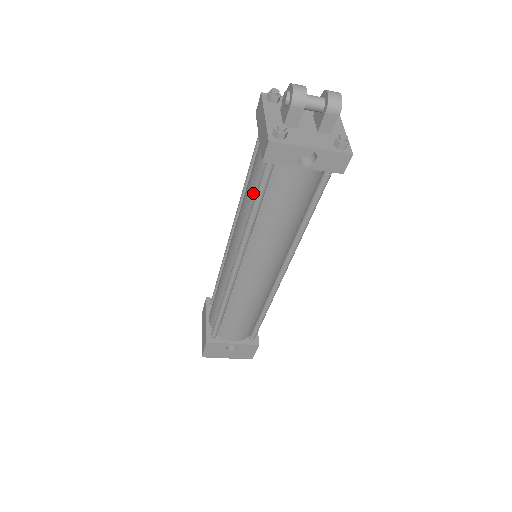
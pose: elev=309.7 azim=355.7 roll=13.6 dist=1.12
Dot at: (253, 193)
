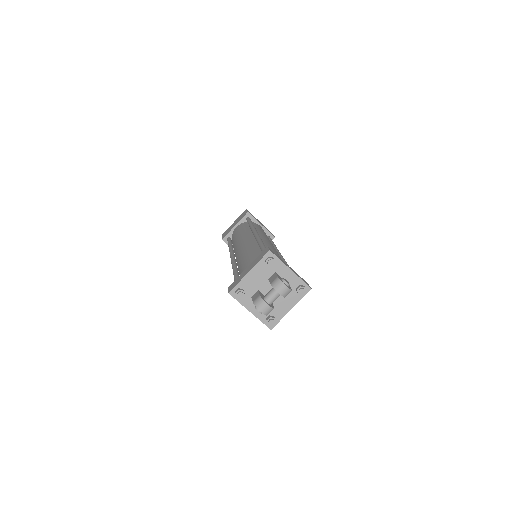
Dot at: occluded
